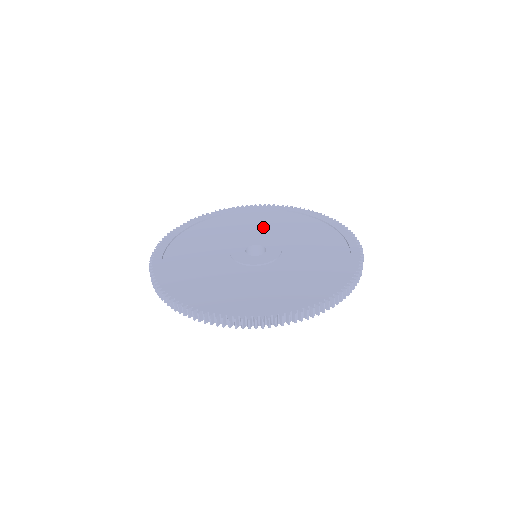
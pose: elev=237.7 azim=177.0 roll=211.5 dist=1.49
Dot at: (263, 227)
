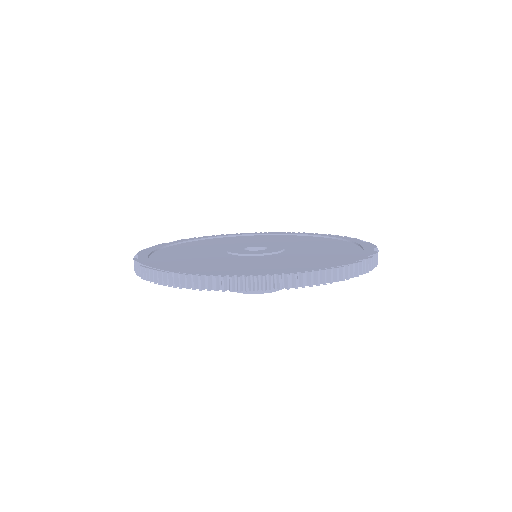
Dot at: (302, 244)
